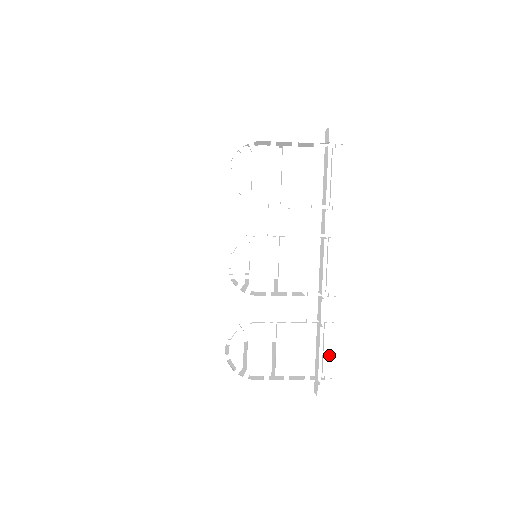
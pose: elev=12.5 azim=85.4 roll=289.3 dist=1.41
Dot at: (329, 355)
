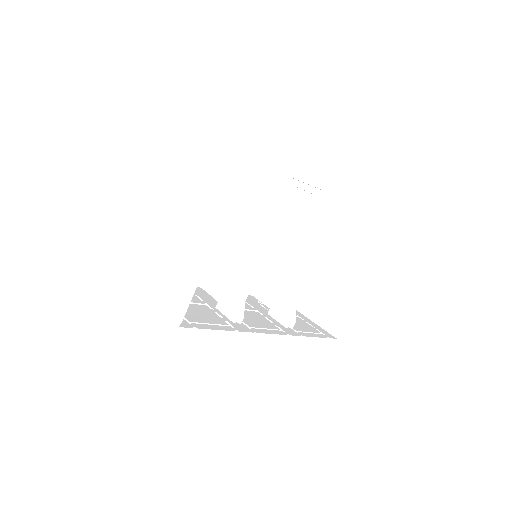
Dot at: occluded
